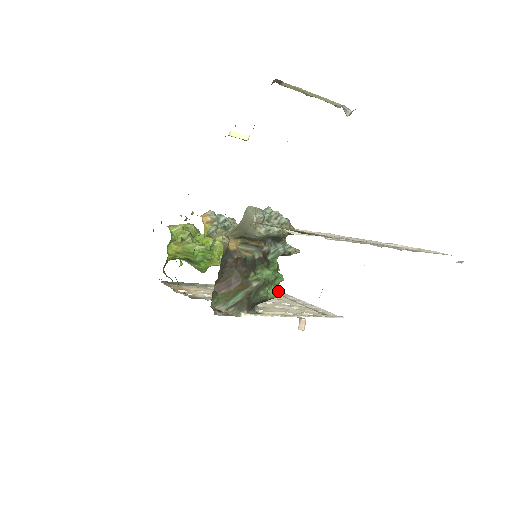
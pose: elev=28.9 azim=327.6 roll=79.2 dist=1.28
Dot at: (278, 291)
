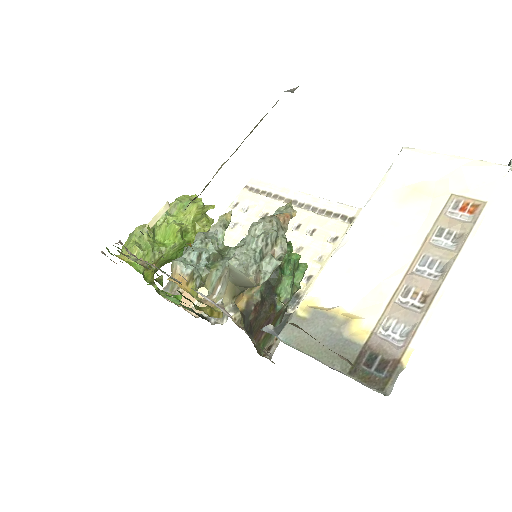
Dot at: (303, 272)
